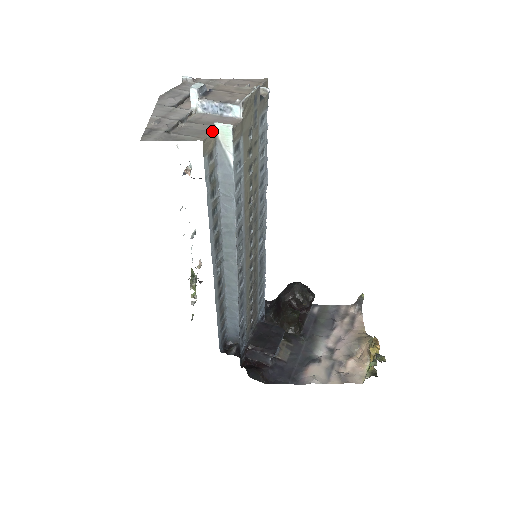
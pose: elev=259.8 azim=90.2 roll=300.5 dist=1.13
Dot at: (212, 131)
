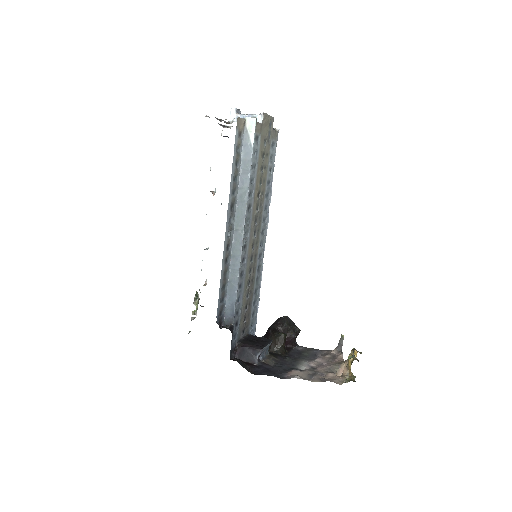
Dot at: (243, 119)
